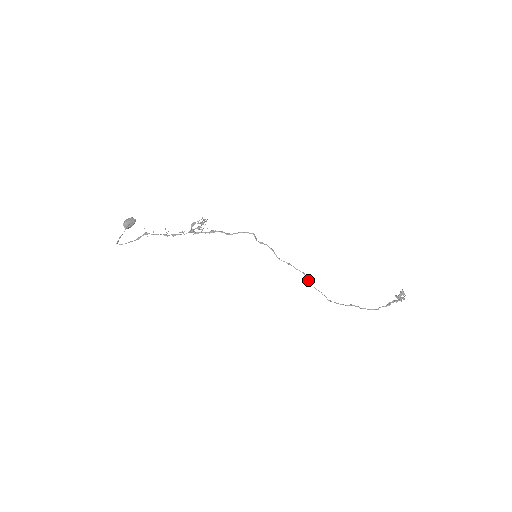
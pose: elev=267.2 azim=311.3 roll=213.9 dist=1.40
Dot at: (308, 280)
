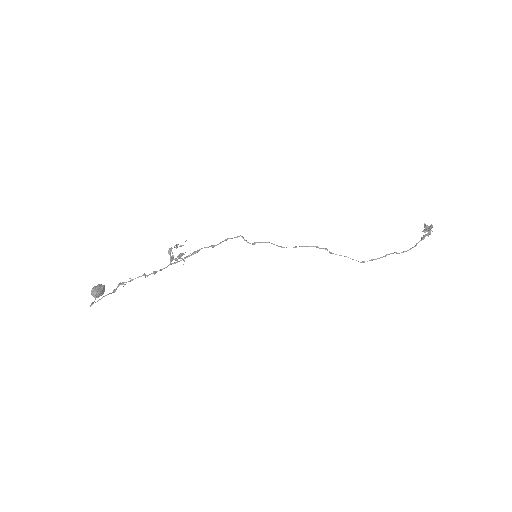
Dot at: (325, 249)
